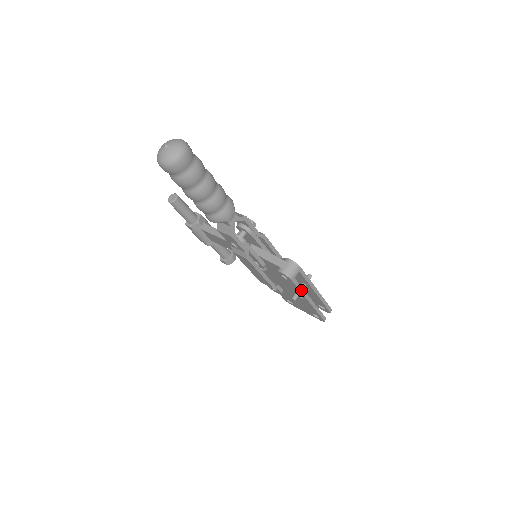
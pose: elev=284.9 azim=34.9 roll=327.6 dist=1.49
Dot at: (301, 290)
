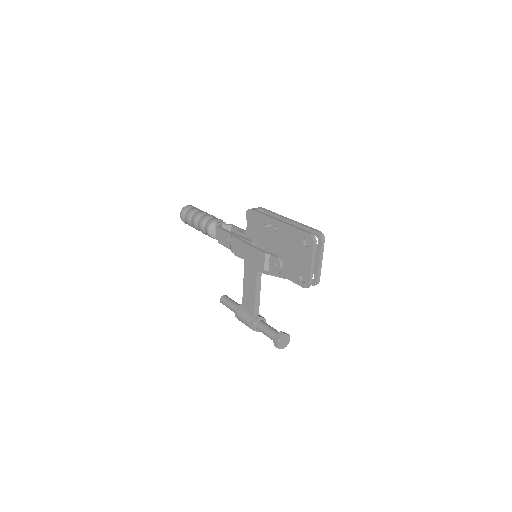
Dot at: (265, 215)
